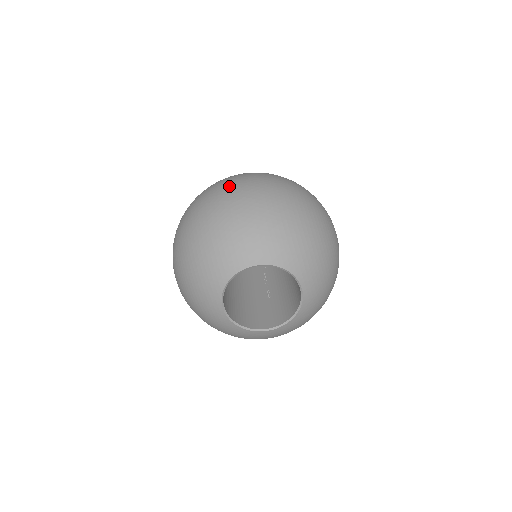
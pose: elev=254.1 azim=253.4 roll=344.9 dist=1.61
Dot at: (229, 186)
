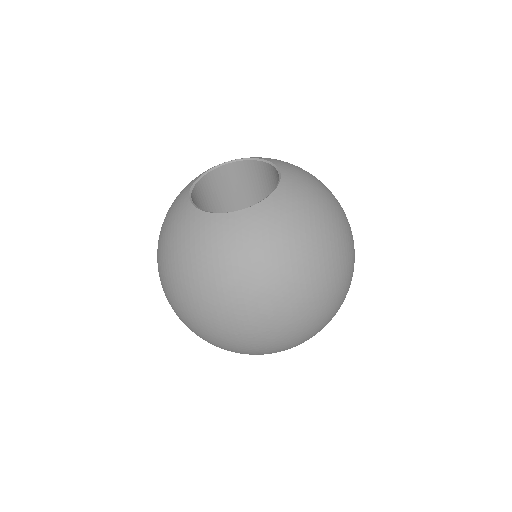
Dot at: (247, 341)
